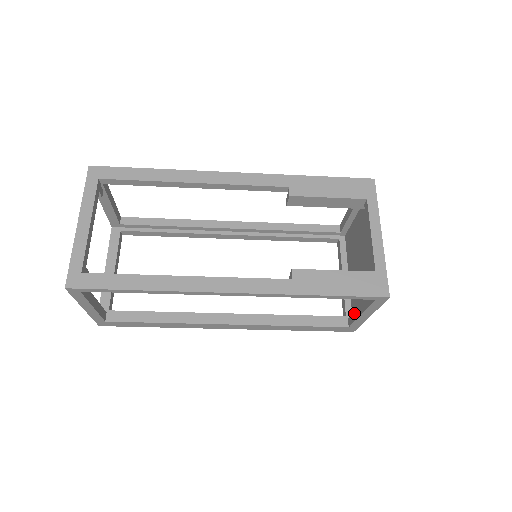
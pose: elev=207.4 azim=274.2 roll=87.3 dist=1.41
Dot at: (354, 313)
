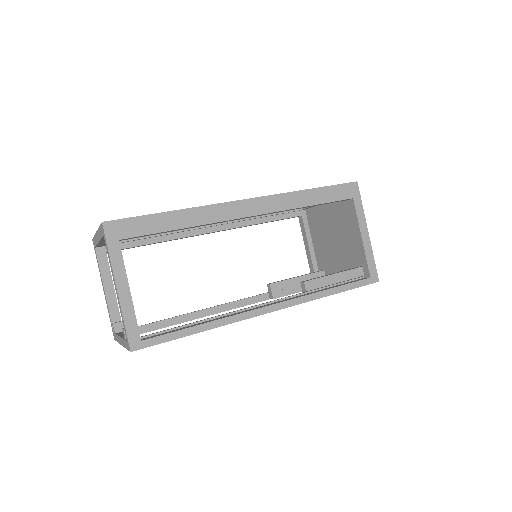
Dot at: (305, 234)
